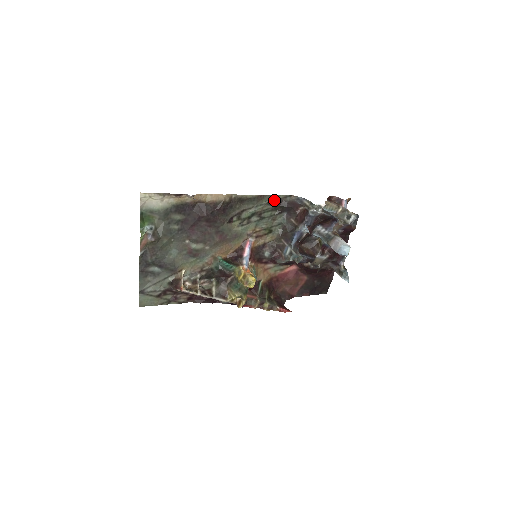
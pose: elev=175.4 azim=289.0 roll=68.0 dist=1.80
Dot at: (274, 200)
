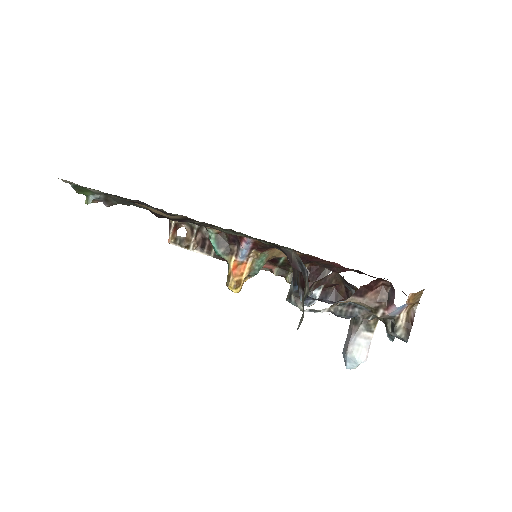
Dot at: (263, 240)
